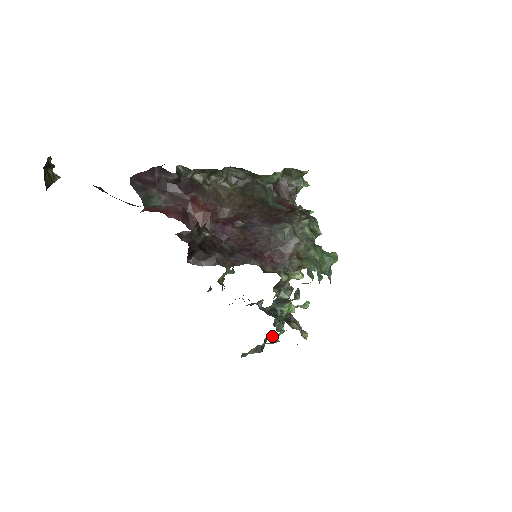
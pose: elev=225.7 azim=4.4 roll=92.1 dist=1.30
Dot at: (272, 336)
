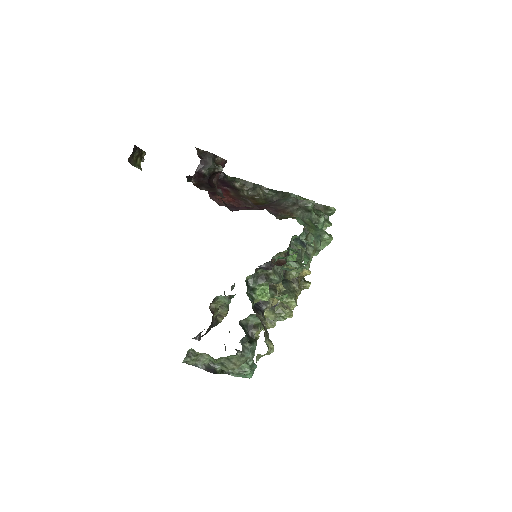
Dot at: (234, 370)
